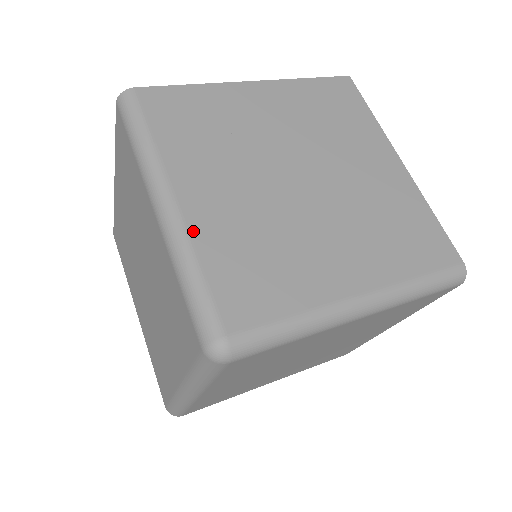
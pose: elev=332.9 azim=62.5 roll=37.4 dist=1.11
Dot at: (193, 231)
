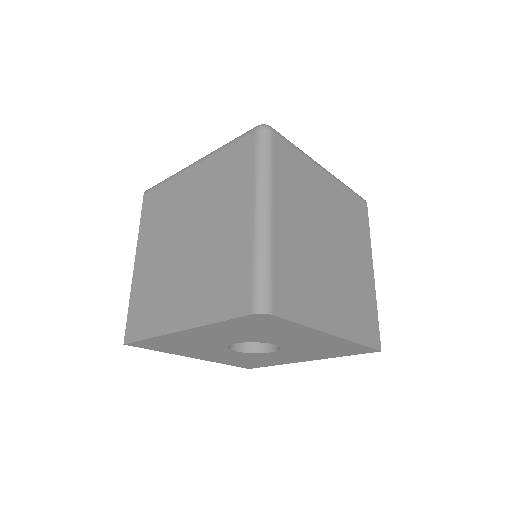
Dot at: occluded
